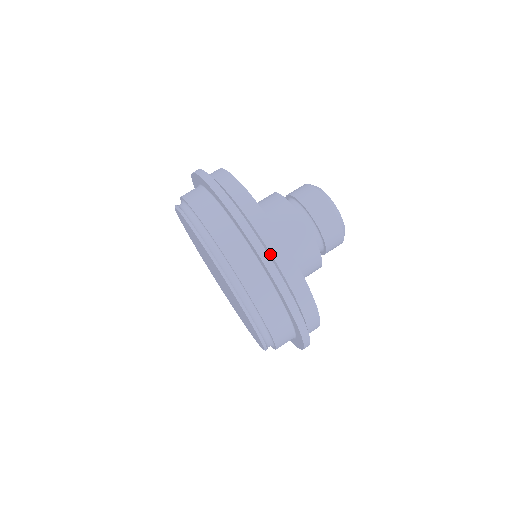
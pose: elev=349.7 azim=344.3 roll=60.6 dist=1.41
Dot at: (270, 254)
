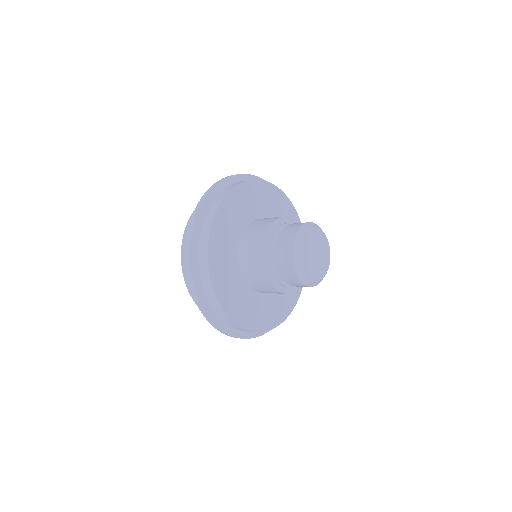
Dot at: (210, 203)
